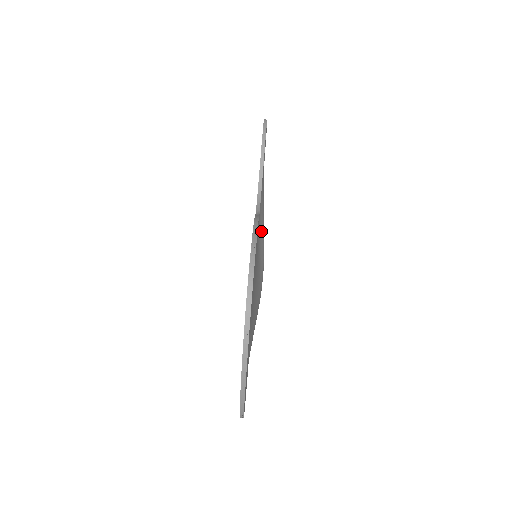
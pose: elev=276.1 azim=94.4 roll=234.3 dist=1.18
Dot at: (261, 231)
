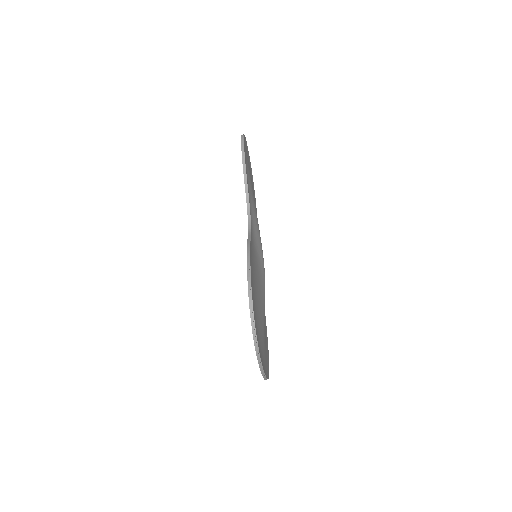
Dot at: (256, 235)
